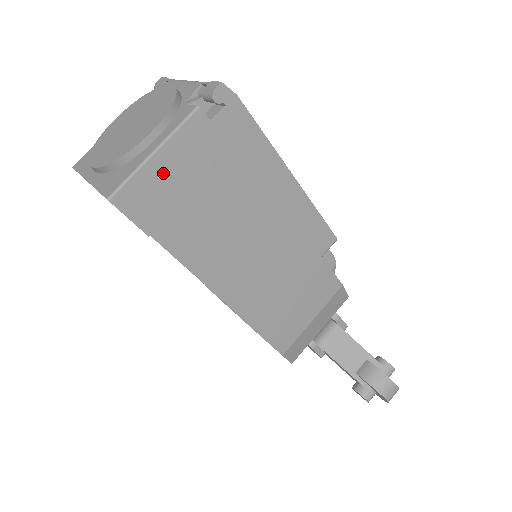
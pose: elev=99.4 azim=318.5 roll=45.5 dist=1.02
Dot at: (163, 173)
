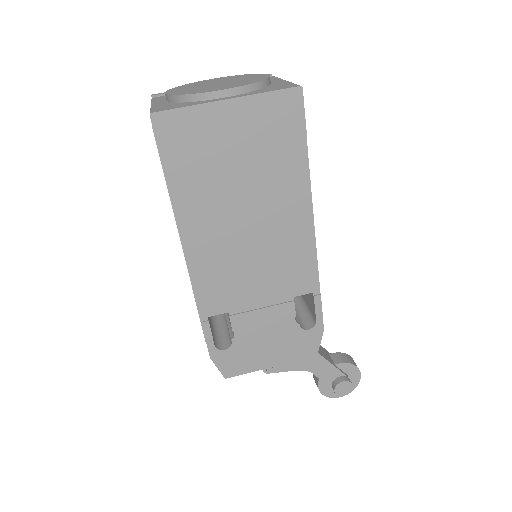
Dot at: occluded
